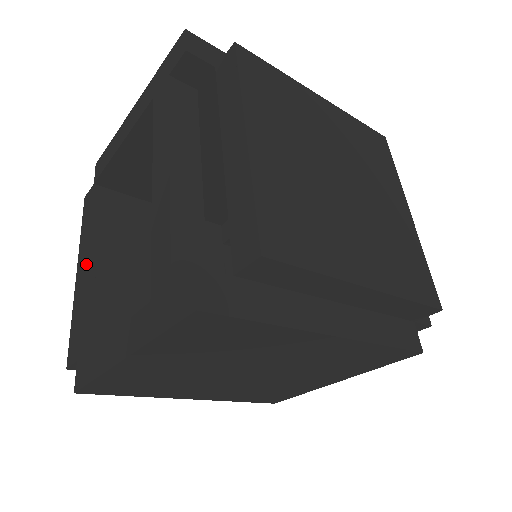
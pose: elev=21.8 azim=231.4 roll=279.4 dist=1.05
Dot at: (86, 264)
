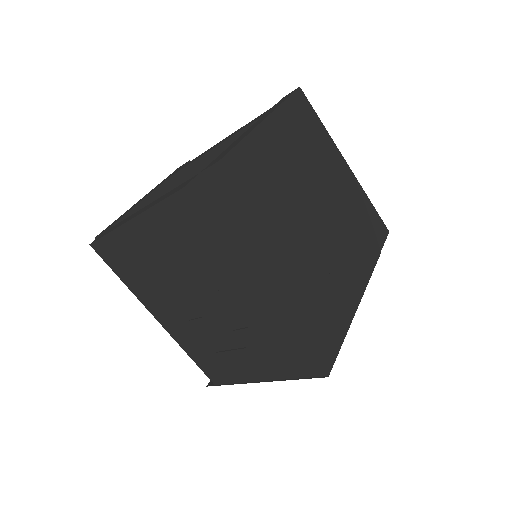
Dot at: (146, 206)
